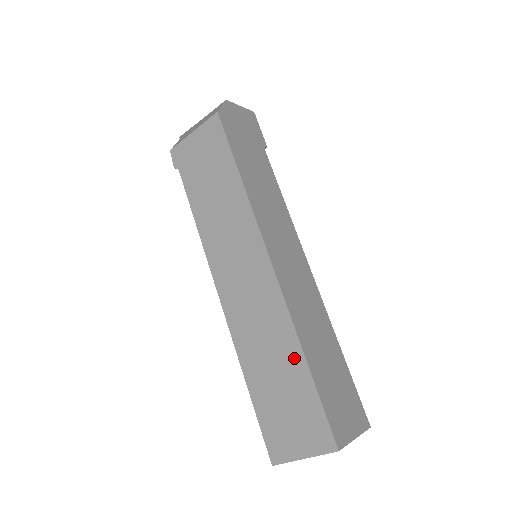
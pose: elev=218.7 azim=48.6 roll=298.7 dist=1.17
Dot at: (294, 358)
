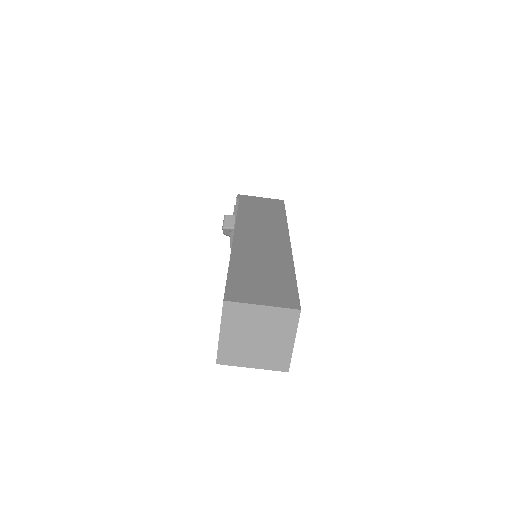
Dot at: (285, 269)
